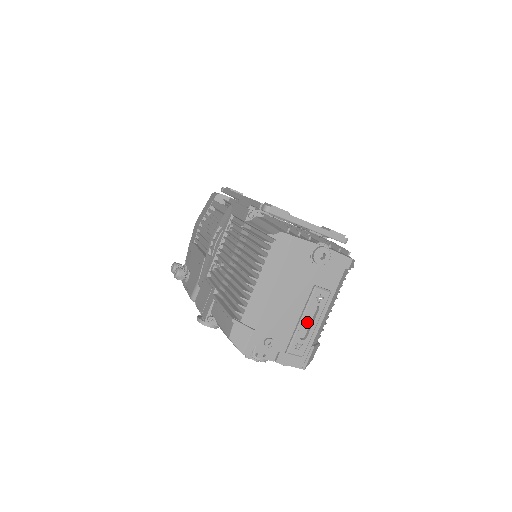
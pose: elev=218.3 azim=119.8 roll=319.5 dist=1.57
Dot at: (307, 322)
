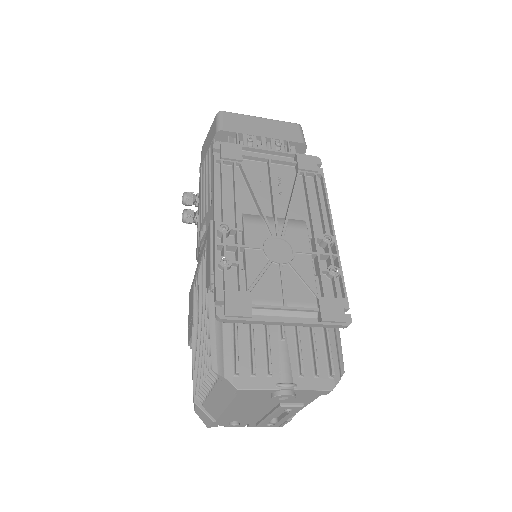
Dot at: occluded
